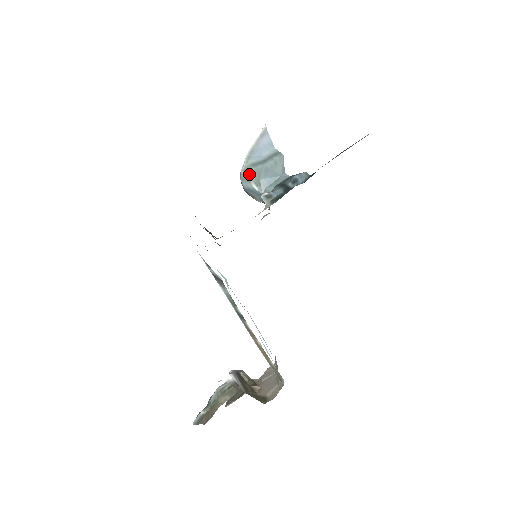
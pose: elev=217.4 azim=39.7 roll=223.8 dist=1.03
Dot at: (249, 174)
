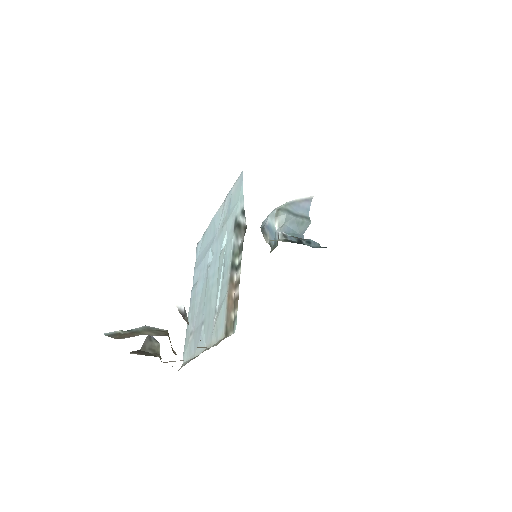
Dot at: (280, 214)
